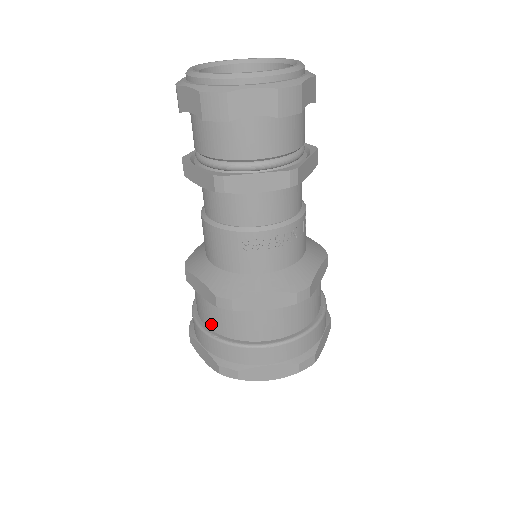
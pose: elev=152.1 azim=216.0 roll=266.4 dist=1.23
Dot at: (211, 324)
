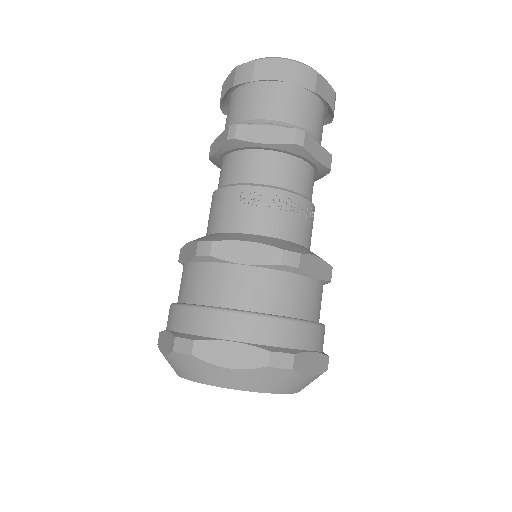
Dot at: (185, 294)
